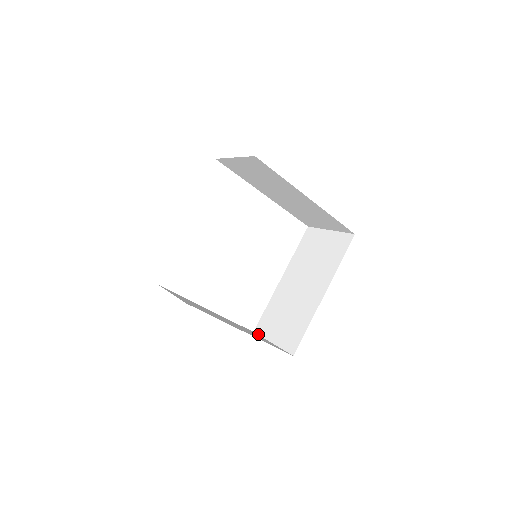
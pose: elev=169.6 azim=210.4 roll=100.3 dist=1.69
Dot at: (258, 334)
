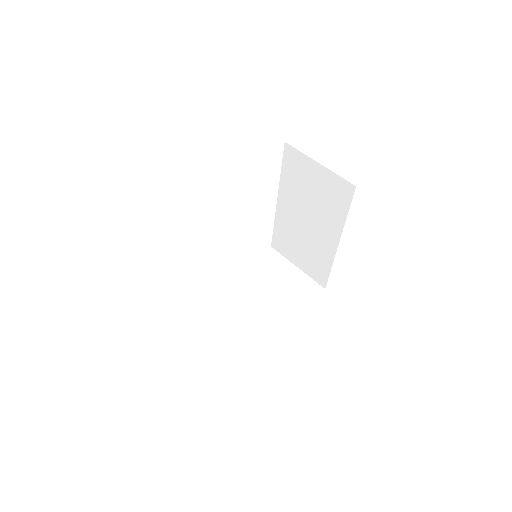
Dot at: (277, 252)
